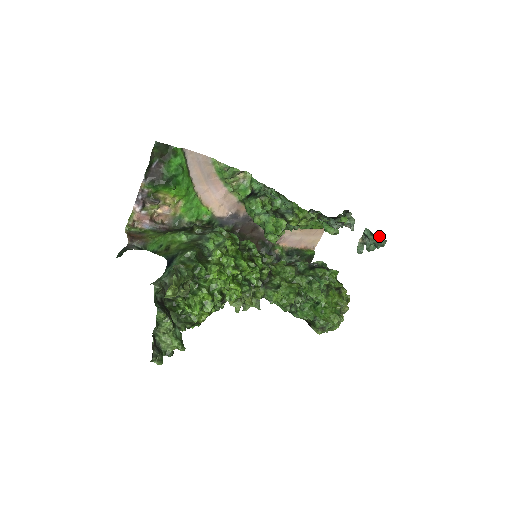
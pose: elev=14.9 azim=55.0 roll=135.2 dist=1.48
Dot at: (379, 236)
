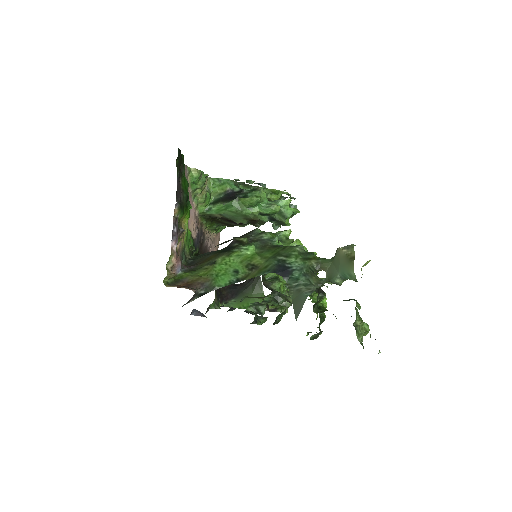
Dot at: (292, 204)
